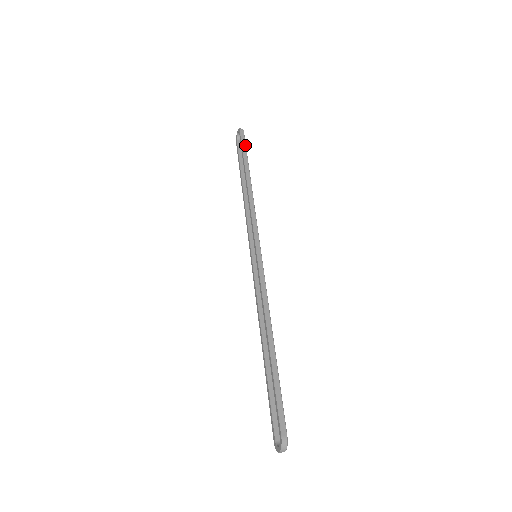
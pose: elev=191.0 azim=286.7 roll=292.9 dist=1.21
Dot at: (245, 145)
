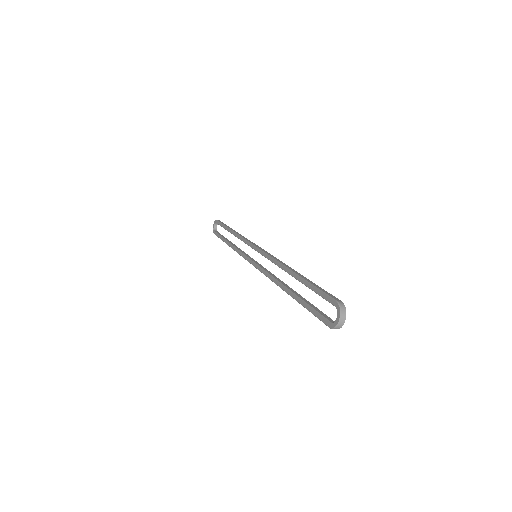
Dot at: (223, 223)
